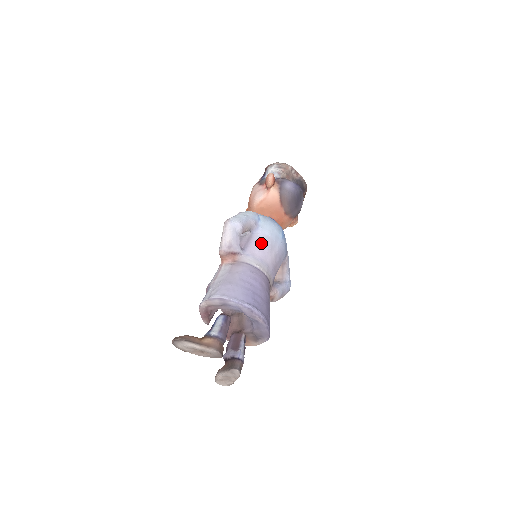
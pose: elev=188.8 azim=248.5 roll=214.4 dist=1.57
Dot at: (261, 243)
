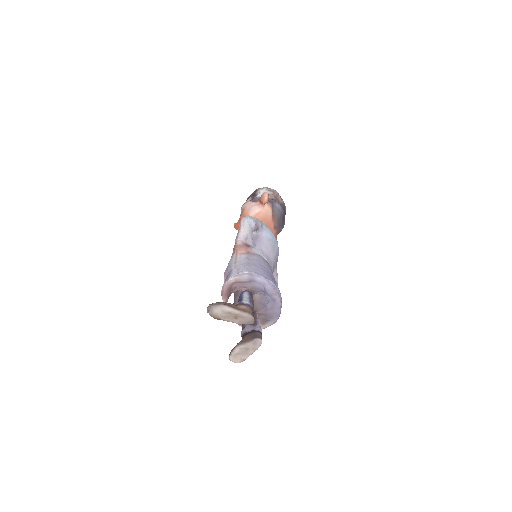
Dot at: (266, 242)
